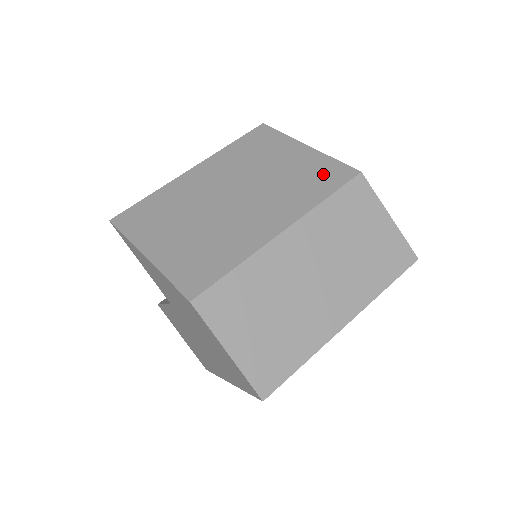
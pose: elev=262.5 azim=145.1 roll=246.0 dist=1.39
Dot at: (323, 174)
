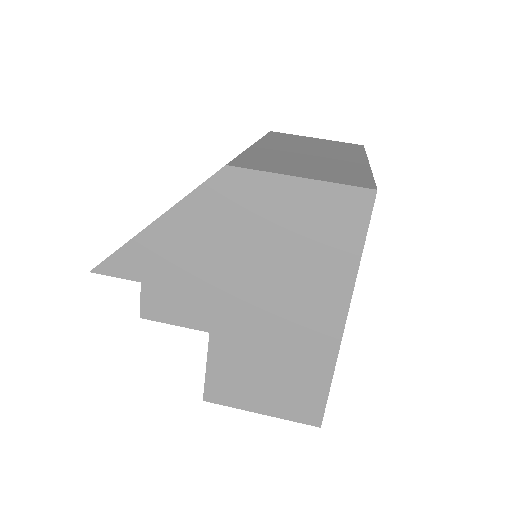
Dot at: occluded
